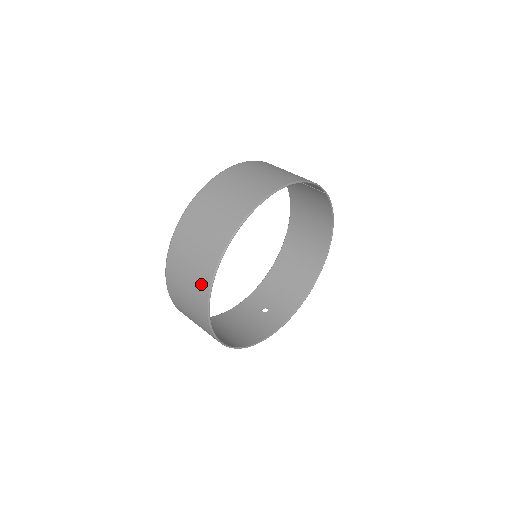
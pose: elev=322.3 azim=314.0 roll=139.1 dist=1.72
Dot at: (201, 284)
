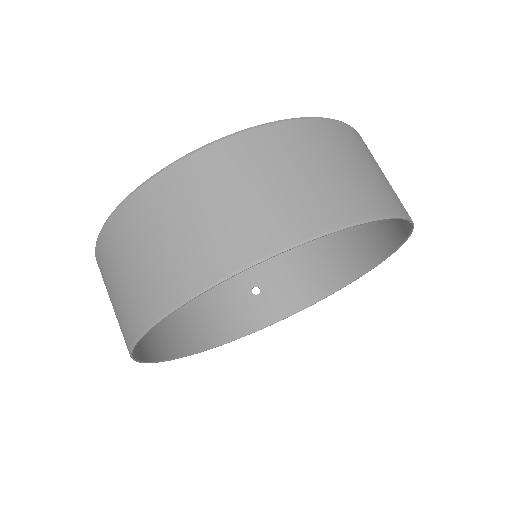
Dot at: (126, 323)
